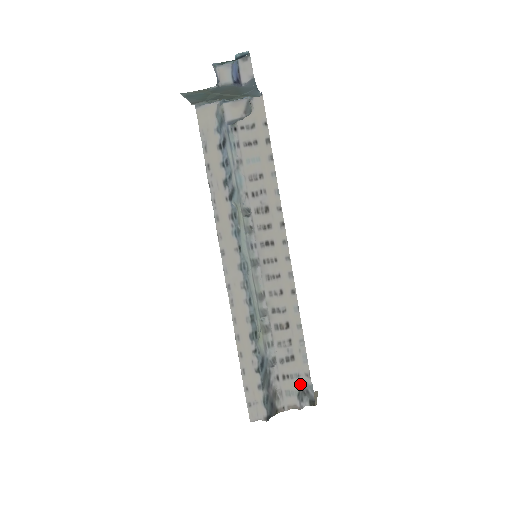
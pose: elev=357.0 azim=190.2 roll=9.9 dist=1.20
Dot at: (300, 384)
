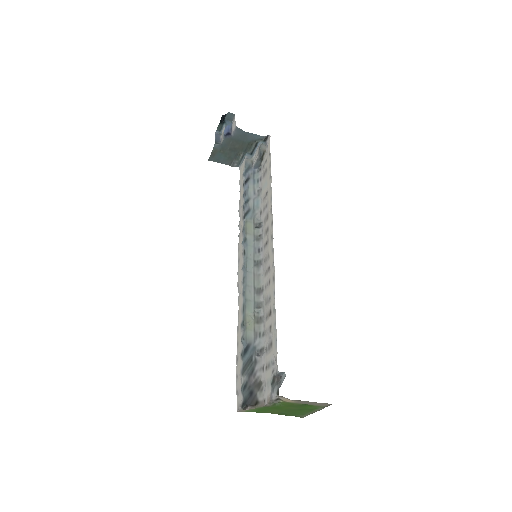
Dot at: (274, 372)
